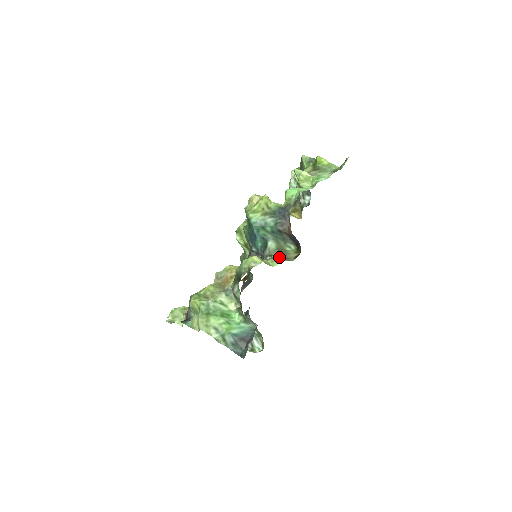
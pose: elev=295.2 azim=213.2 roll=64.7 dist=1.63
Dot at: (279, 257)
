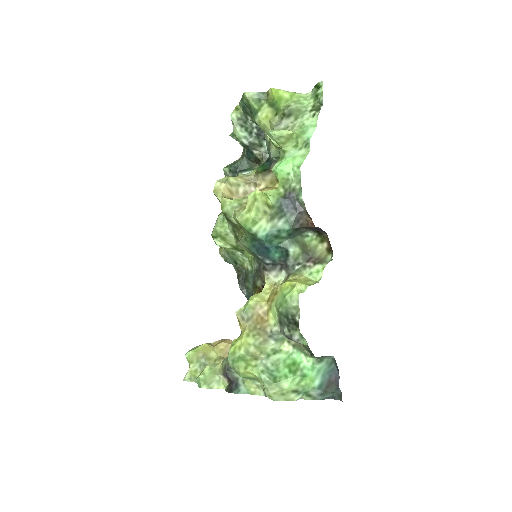
Dot at: (312, 262)
